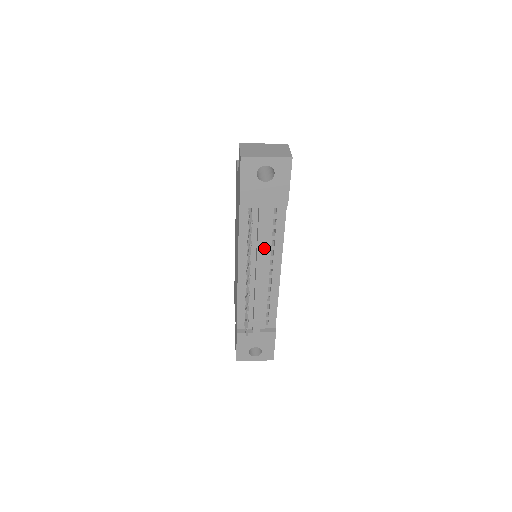
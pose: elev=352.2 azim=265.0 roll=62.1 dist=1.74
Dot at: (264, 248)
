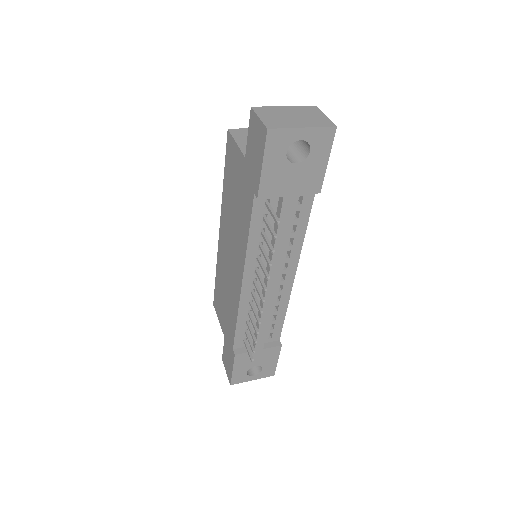
Dot at: (282, 251)
